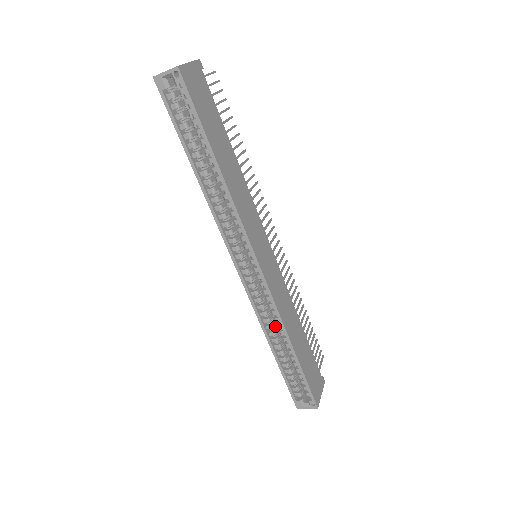
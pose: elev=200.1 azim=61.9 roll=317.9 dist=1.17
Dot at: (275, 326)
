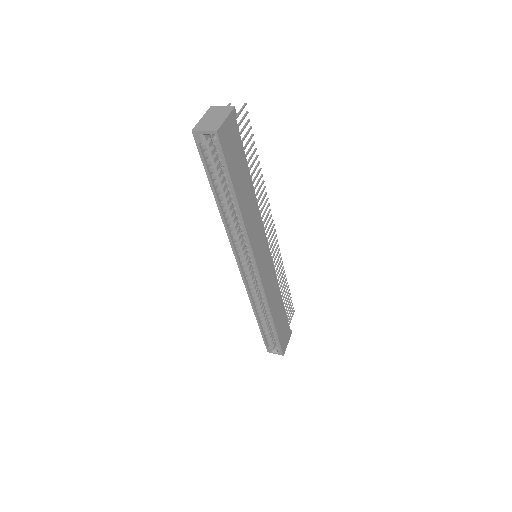
Dot at: (262, 303)
